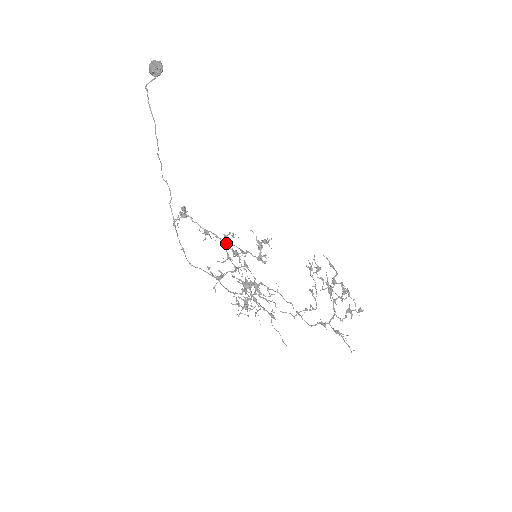
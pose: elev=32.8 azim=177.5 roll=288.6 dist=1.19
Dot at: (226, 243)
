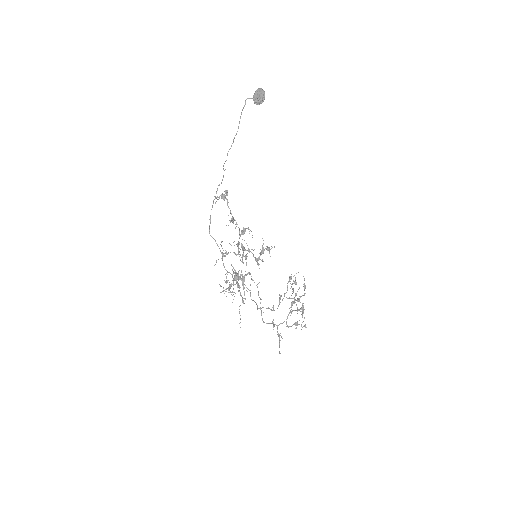
Dot at: (242, 234)
